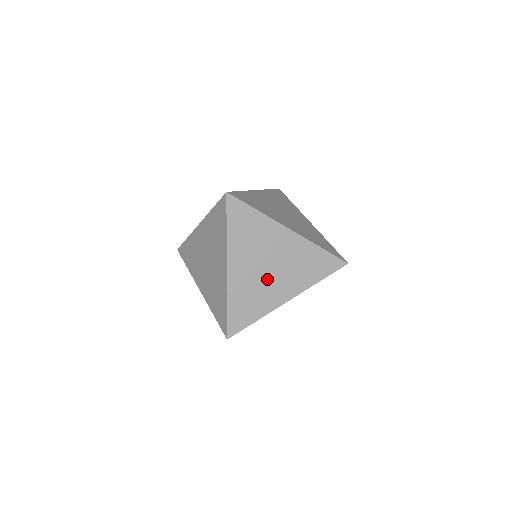
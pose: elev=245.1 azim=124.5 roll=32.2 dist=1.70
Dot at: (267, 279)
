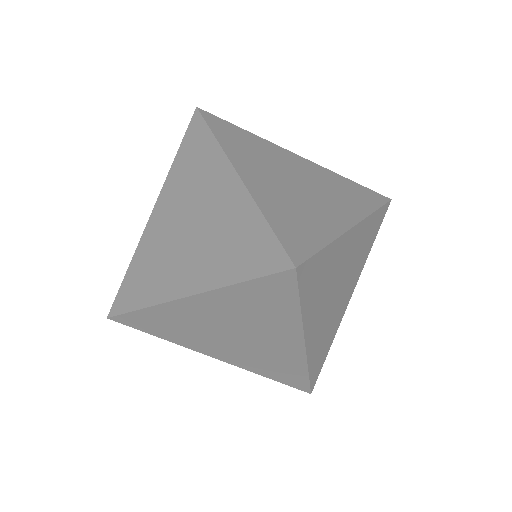
Dot at: (305, 196)
